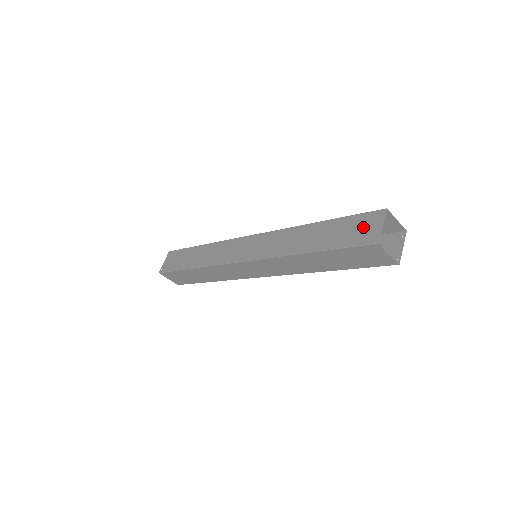
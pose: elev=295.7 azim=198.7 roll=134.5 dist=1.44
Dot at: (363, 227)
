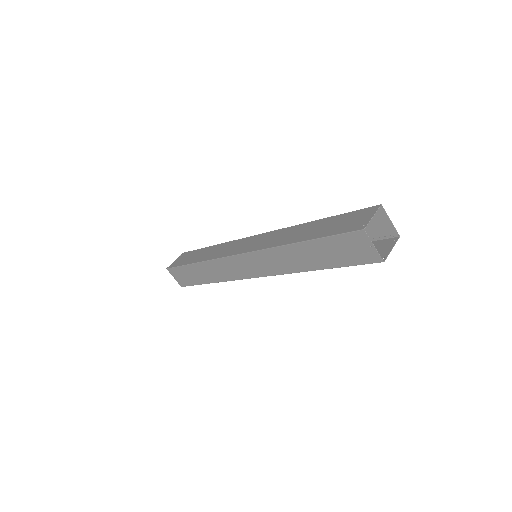
Dot at: (355, 219)
